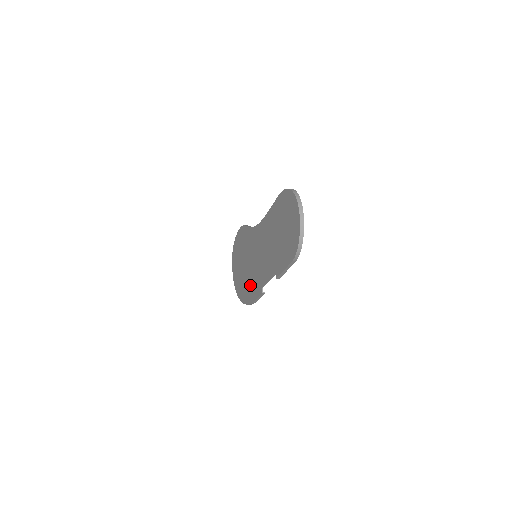
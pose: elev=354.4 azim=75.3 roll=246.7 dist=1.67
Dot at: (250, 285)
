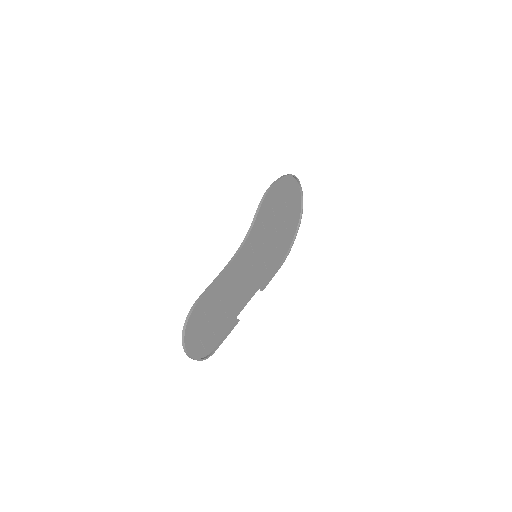
Dot at: (274, 254)
